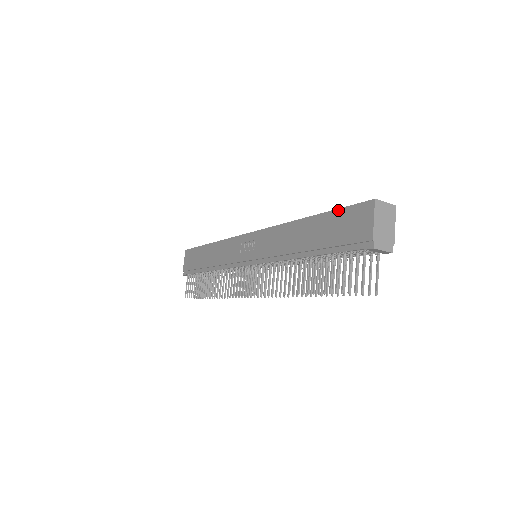
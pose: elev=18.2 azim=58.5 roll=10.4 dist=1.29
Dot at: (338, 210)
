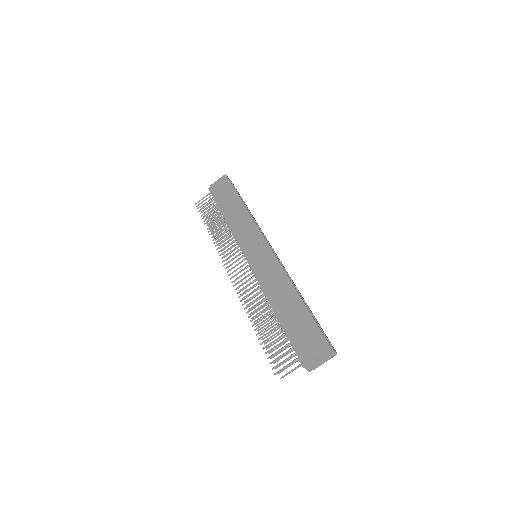
Dot at: (313, 319)
